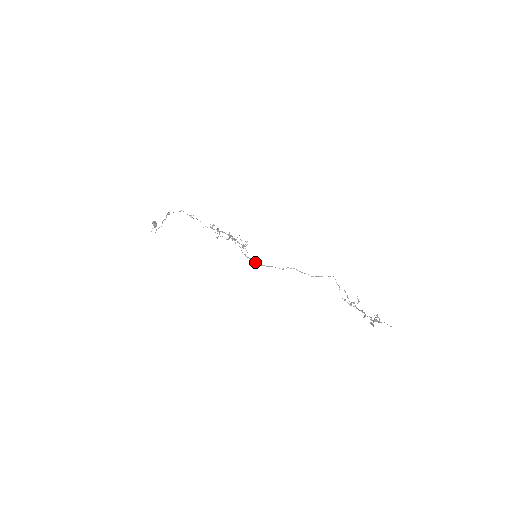
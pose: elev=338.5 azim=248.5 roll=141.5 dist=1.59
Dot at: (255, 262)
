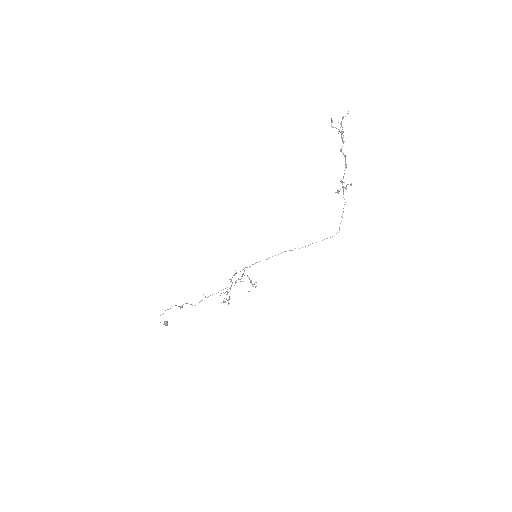
Dot at: (257, 262)
